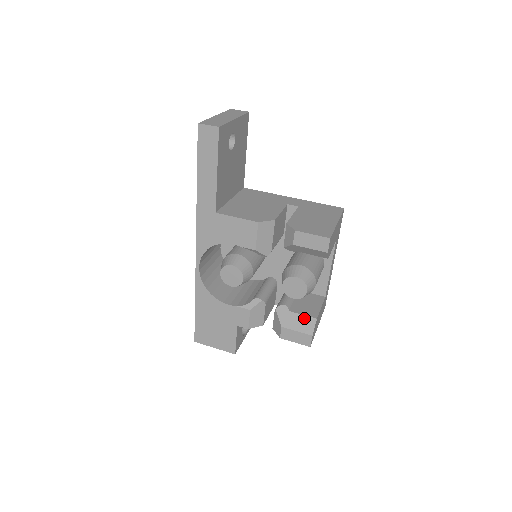
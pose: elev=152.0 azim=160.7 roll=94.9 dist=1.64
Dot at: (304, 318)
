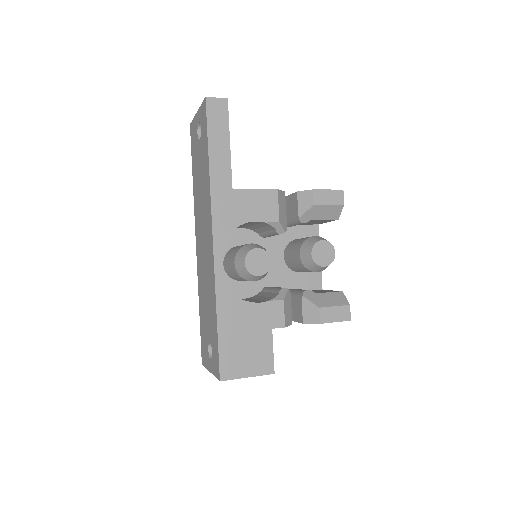
Dot at: (332, 294)
